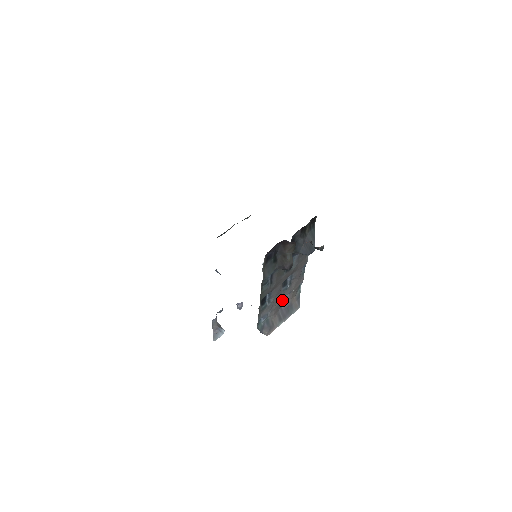
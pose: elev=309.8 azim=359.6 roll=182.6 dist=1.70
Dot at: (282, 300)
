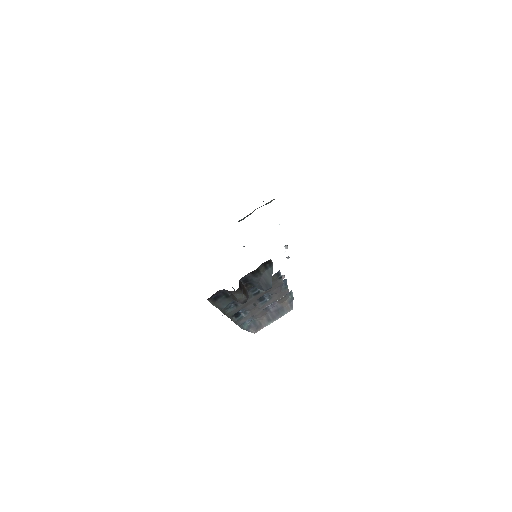
Dot at: (269, 306)
